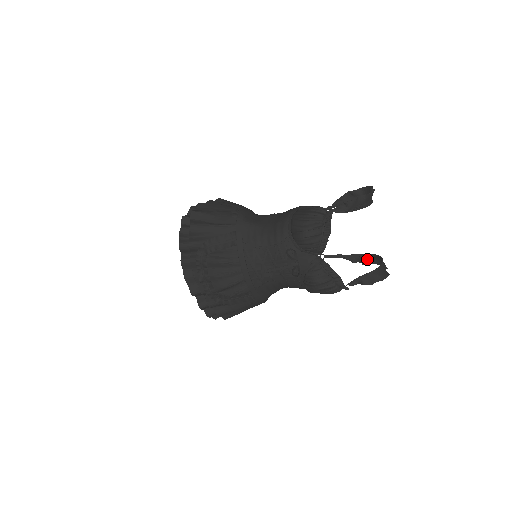
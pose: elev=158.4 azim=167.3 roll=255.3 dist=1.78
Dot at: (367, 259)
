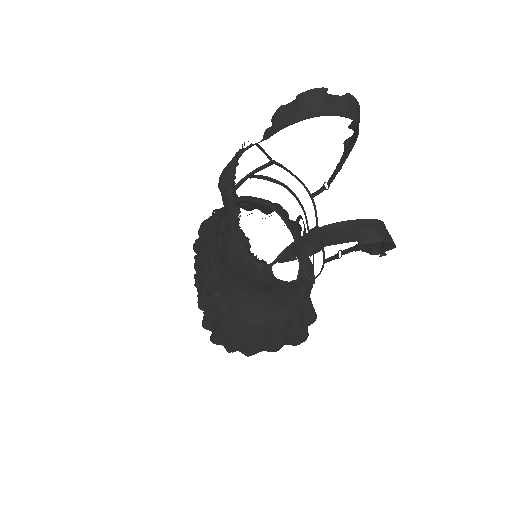
Dot at: occluded
